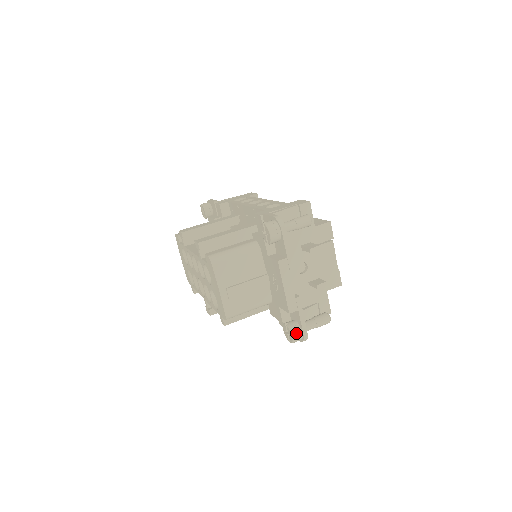
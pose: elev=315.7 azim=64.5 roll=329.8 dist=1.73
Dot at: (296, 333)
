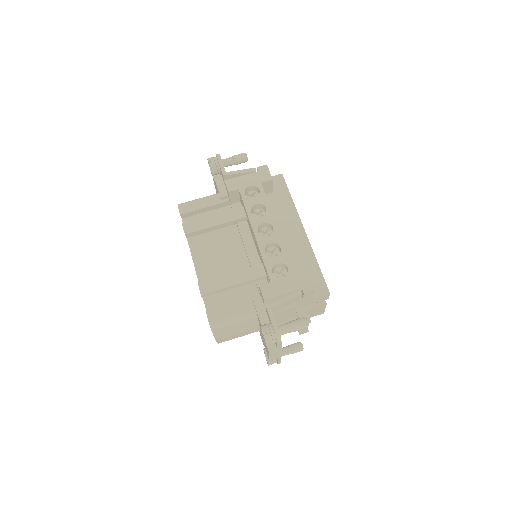
Dot at: occluded
